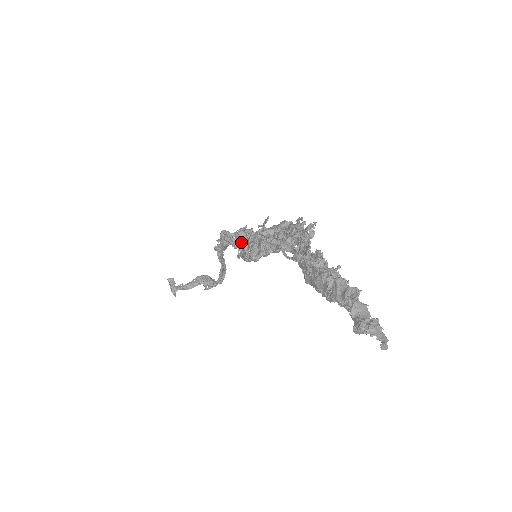
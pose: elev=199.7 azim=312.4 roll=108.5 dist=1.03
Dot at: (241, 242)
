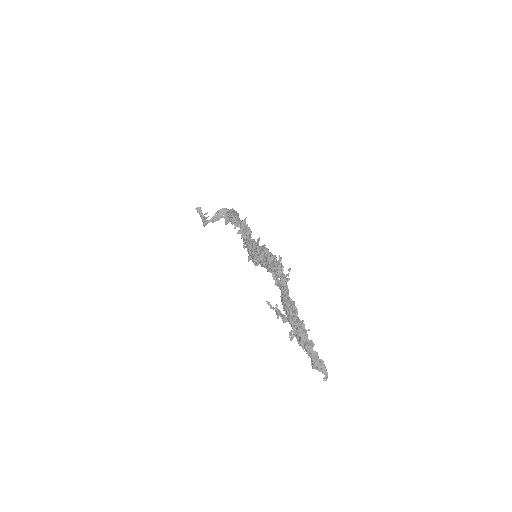
Dot at: (244, 240)
